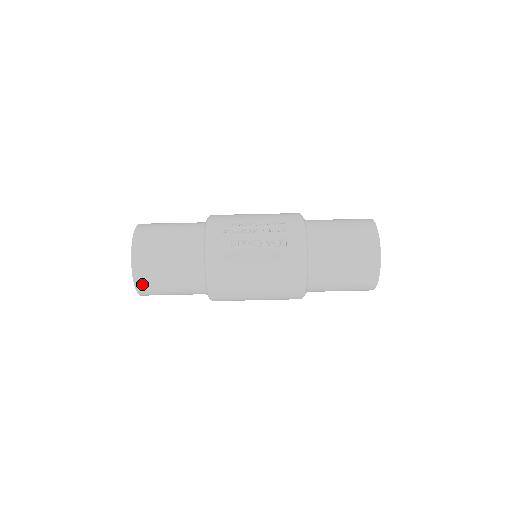
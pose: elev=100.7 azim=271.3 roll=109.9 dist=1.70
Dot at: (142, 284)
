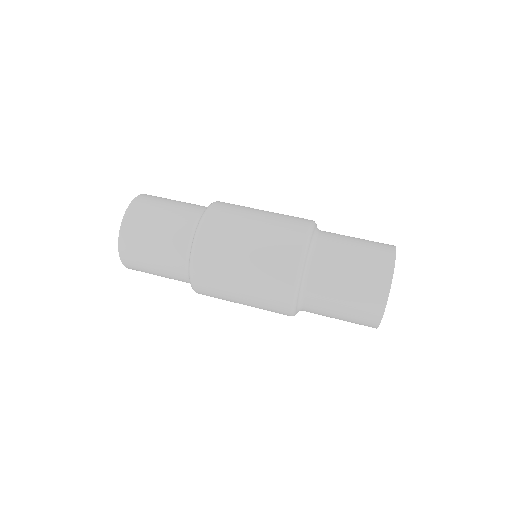
Dot at: (140, 202)
